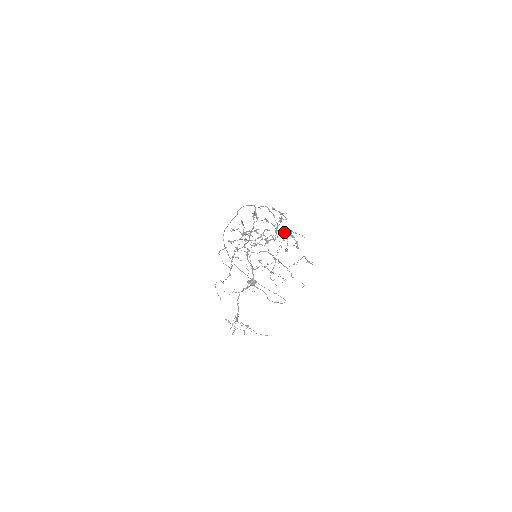
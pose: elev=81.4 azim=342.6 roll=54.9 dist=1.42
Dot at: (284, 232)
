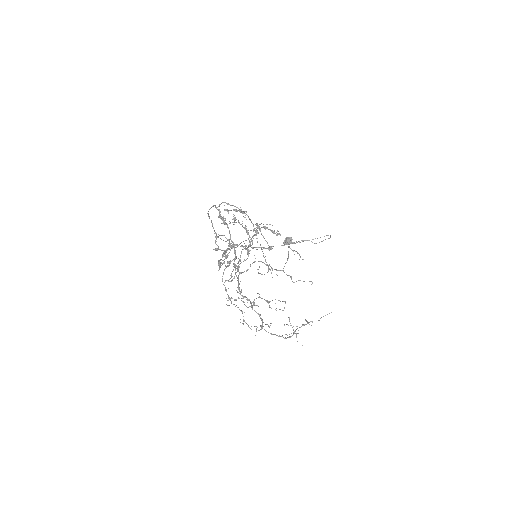
Dot at: occluded
